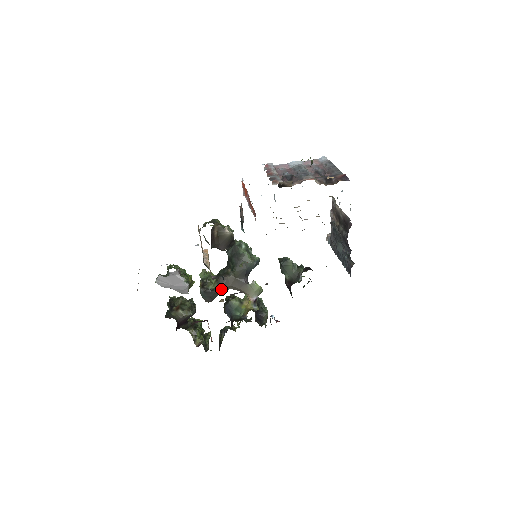
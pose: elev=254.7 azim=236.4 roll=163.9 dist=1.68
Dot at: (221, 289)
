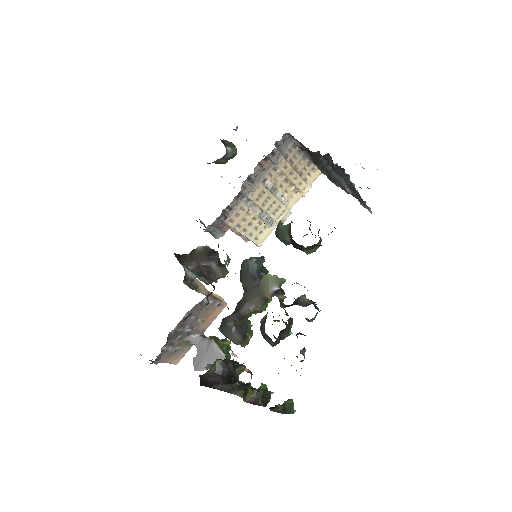
Dot at: (237, 311)
